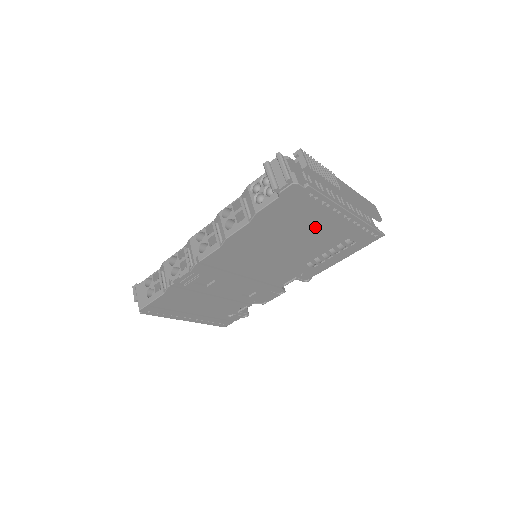
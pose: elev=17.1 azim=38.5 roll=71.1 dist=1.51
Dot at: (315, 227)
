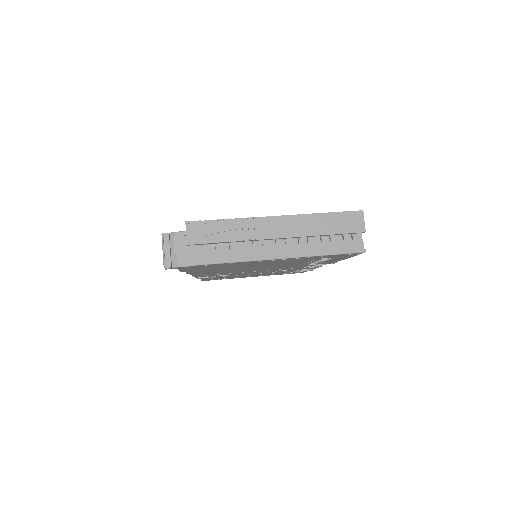
Dot at: (257, 264)
